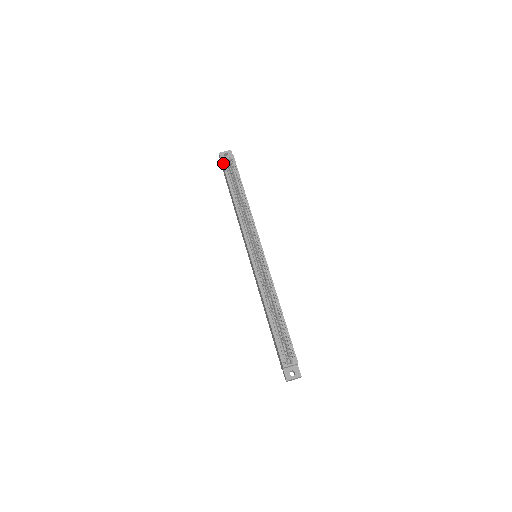
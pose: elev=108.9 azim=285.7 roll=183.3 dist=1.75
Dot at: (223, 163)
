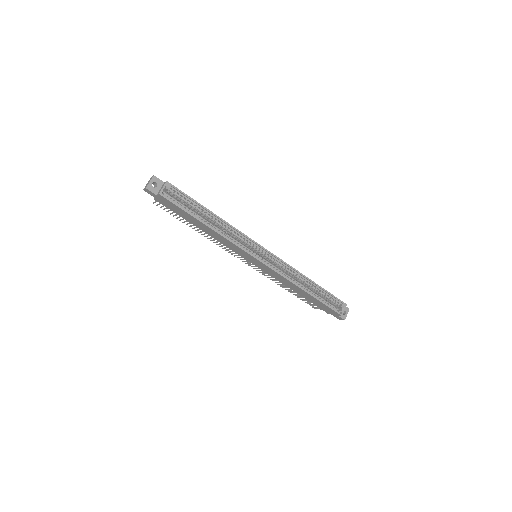
Dot at: (167, 198)
